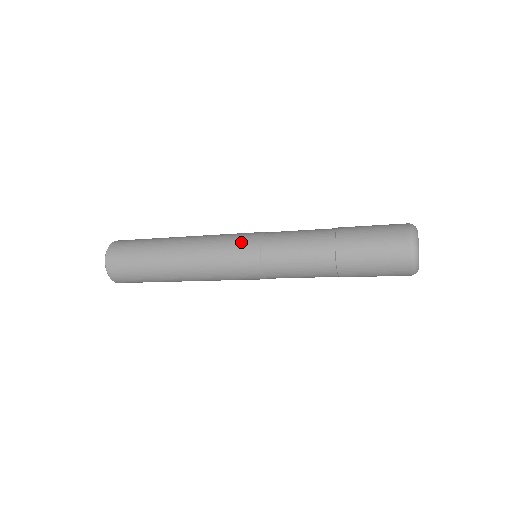
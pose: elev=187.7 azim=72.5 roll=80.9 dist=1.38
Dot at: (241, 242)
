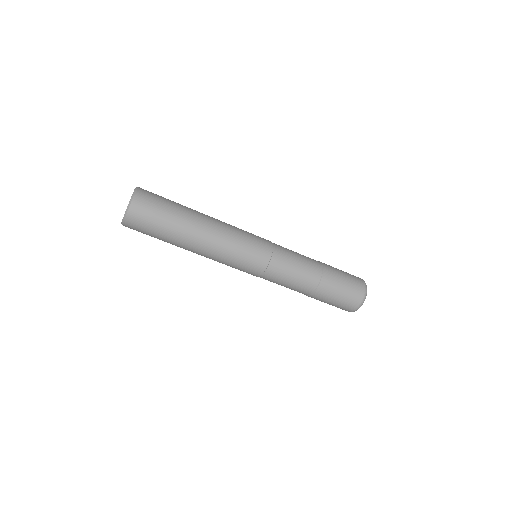
Dot at: occluded
